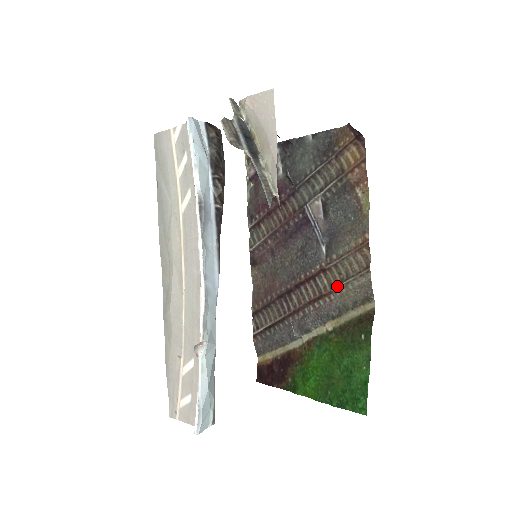
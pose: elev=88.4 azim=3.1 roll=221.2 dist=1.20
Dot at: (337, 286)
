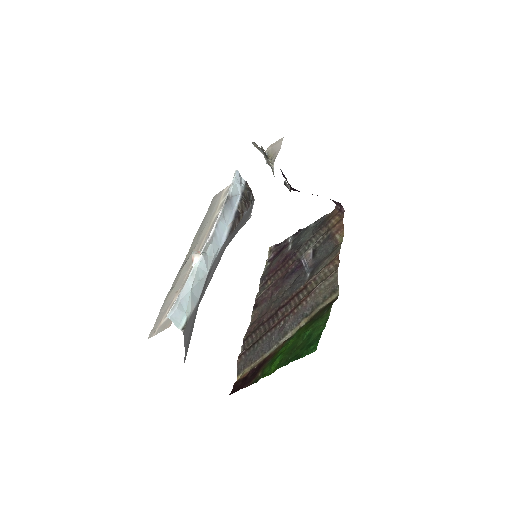
Dot at: (313, 290)
